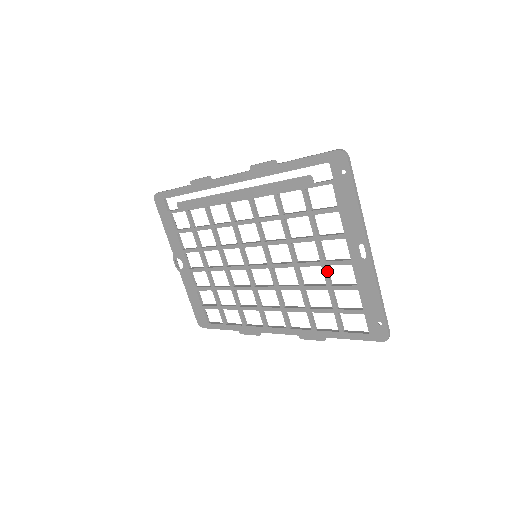
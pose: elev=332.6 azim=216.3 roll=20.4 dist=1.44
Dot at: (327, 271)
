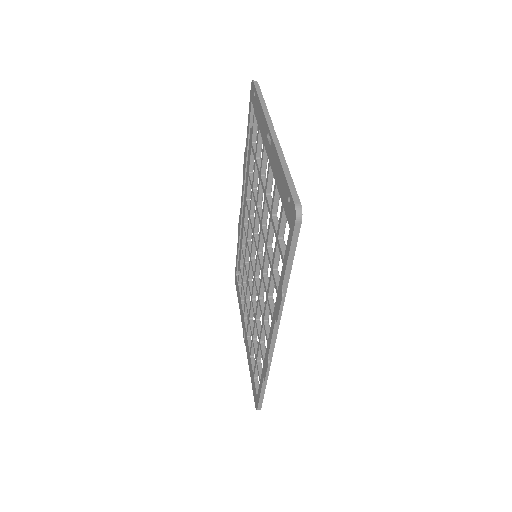
Dot at: (268, 199)
